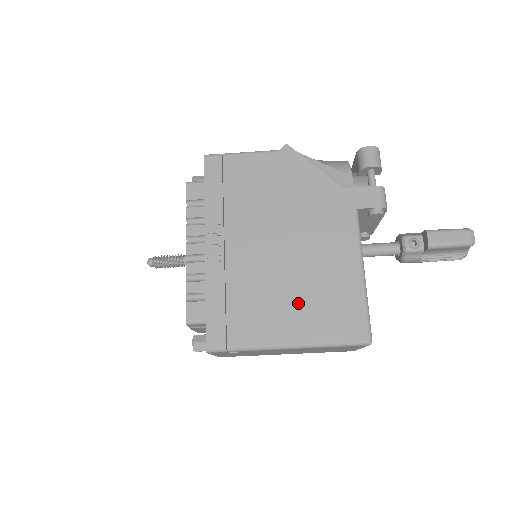
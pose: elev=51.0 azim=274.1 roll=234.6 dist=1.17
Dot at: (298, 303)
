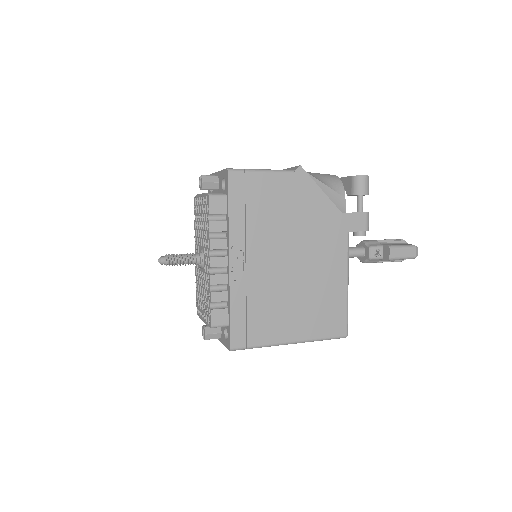
Dot at: (301, 310)
